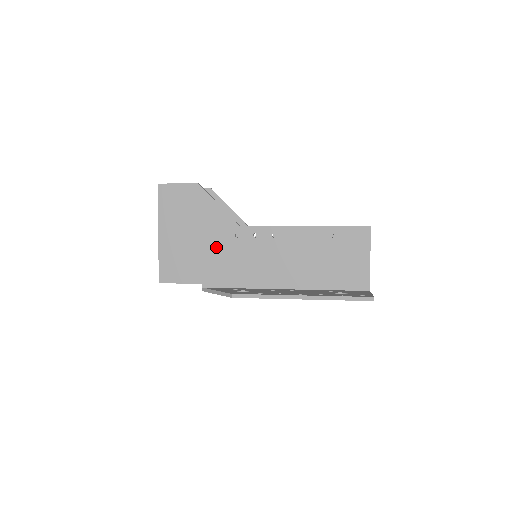
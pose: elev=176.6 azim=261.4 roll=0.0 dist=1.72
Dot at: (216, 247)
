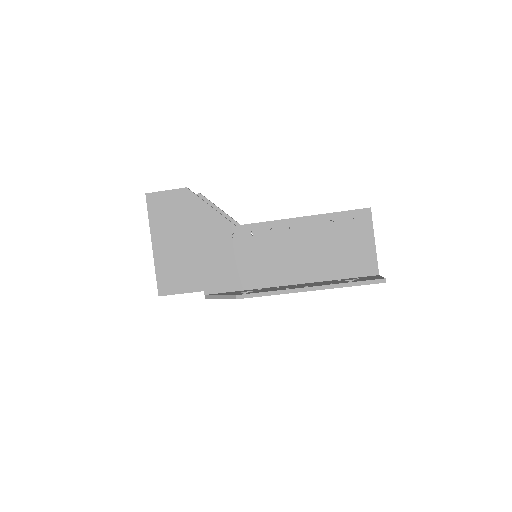
Dot at: (213, 251)
